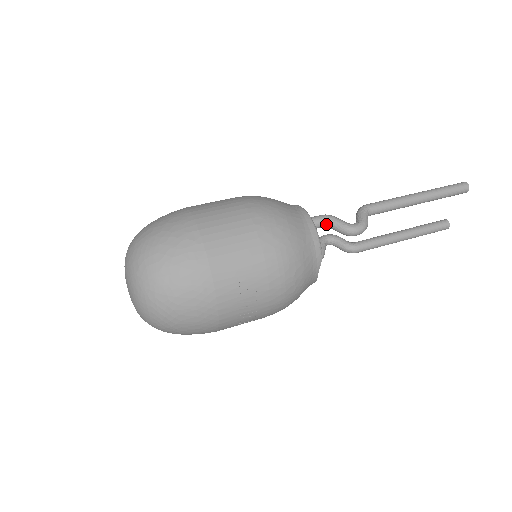
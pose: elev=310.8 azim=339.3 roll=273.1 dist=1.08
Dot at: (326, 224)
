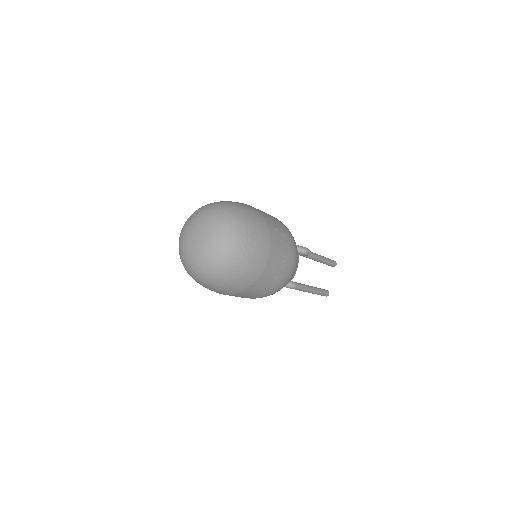
Dot at: occluded
